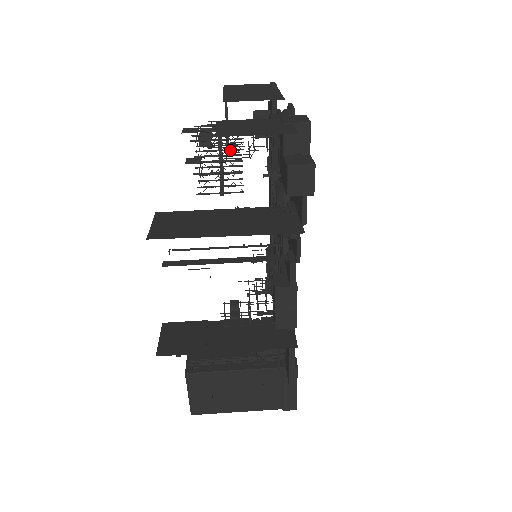
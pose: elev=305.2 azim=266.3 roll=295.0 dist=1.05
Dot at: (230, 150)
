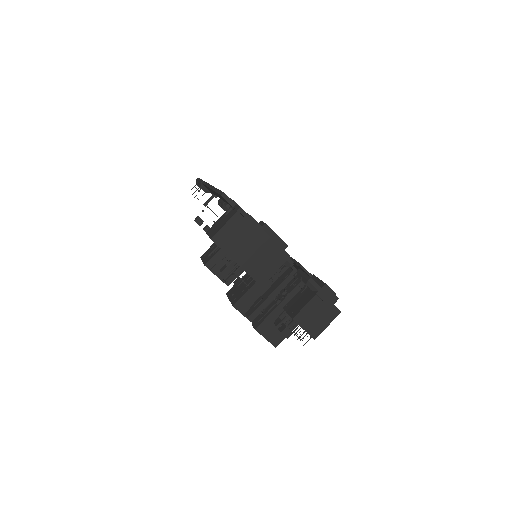
Dot at: occluded
